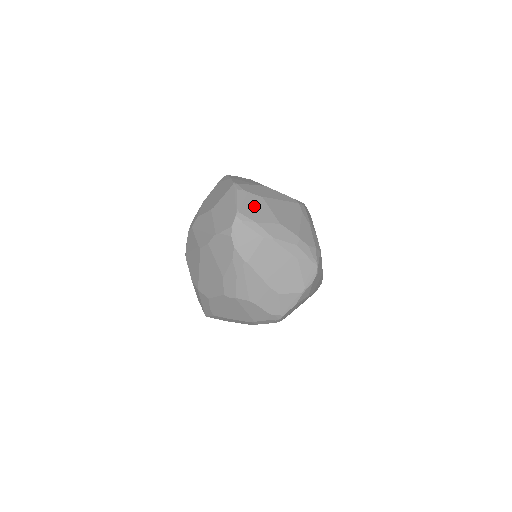
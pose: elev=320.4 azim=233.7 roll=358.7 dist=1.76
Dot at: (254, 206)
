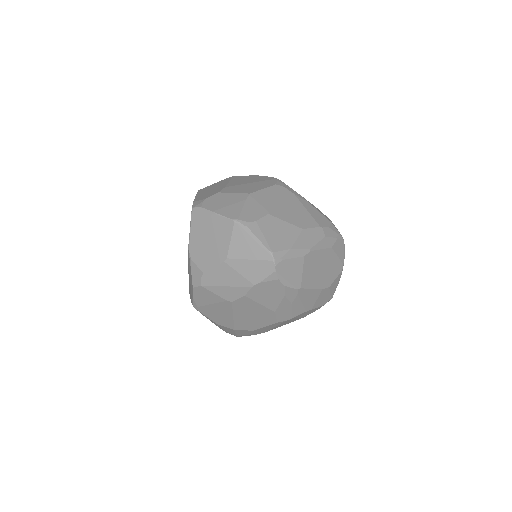
Dot at: (274, 232)
